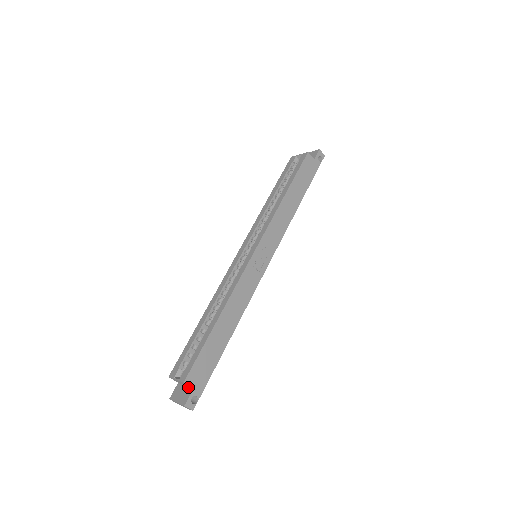
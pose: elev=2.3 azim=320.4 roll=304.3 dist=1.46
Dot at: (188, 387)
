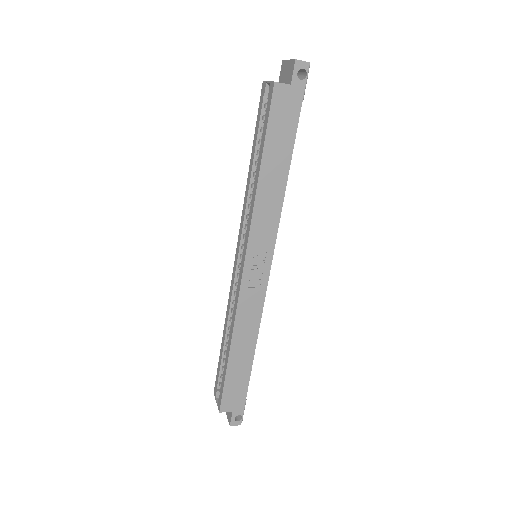
Dot at: occluded
